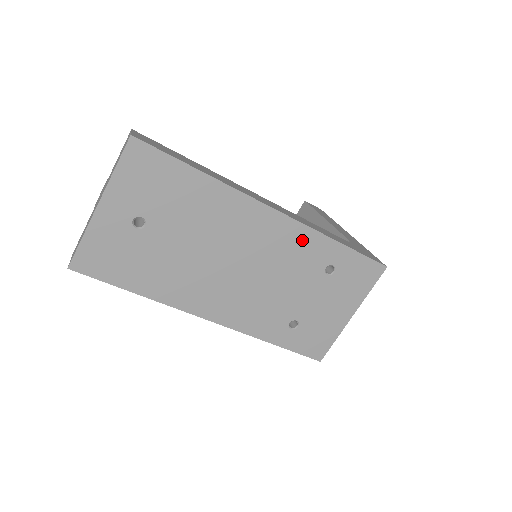
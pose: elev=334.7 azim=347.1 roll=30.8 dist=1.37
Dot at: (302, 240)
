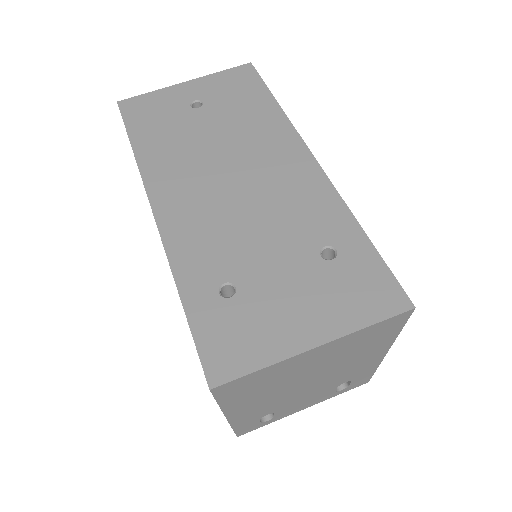
Dot at: (319, 198)
